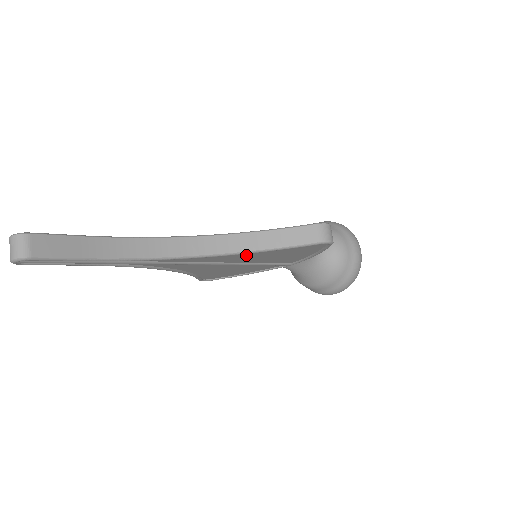
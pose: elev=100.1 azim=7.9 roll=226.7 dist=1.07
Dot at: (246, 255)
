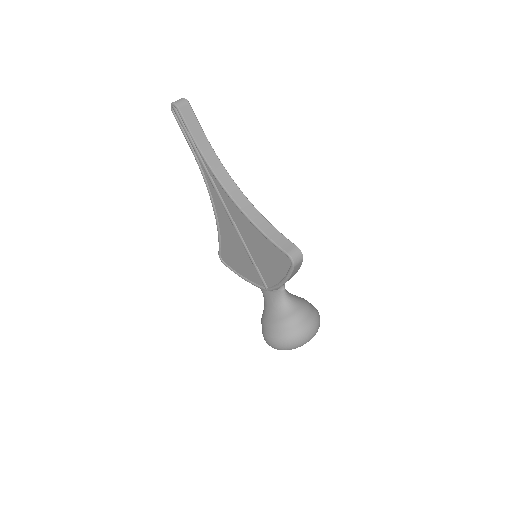
Dot at: (250, 229)
